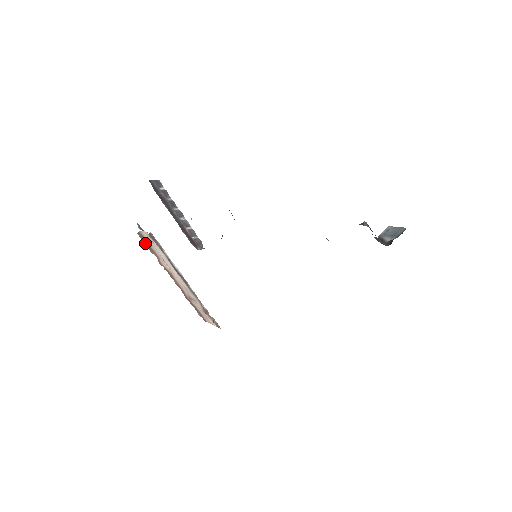
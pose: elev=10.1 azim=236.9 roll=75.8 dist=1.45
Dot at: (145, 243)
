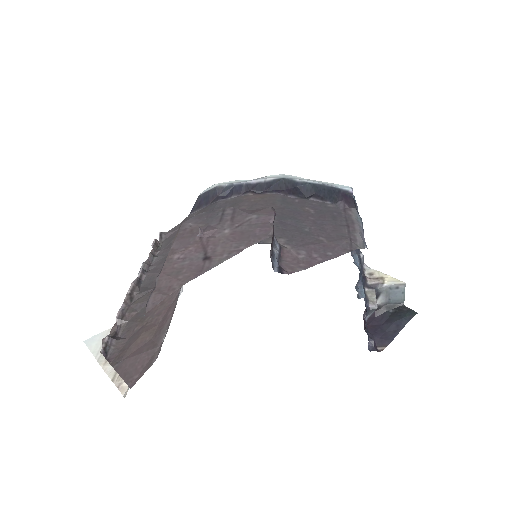
Dot at: occluded
